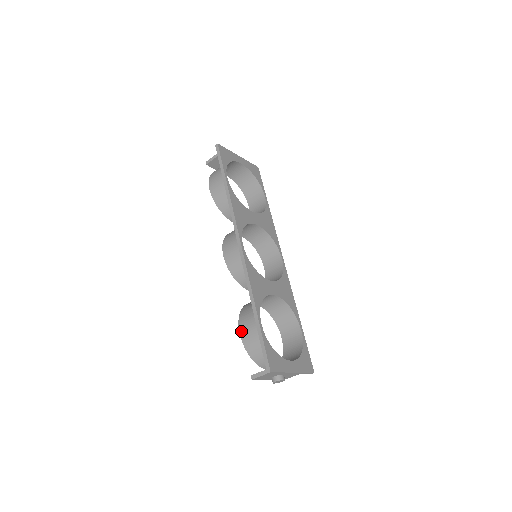
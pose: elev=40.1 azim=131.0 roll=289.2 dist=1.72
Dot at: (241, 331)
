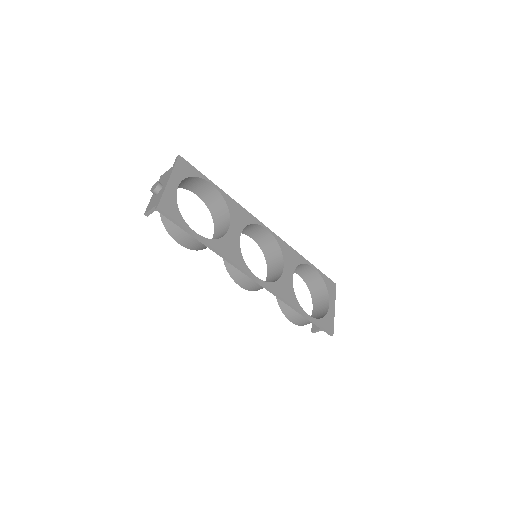
Dot at: (293, 322)
